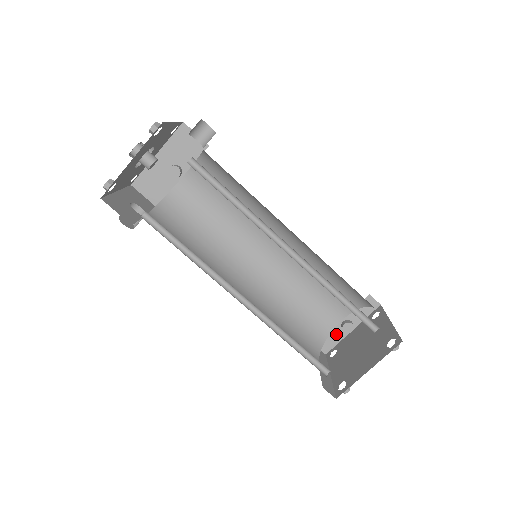
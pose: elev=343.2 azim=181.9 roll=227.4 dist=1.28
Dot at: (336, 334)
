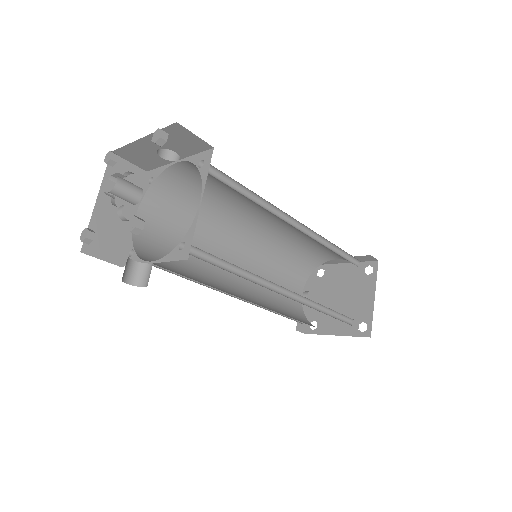
Dot at: (303, 310)
